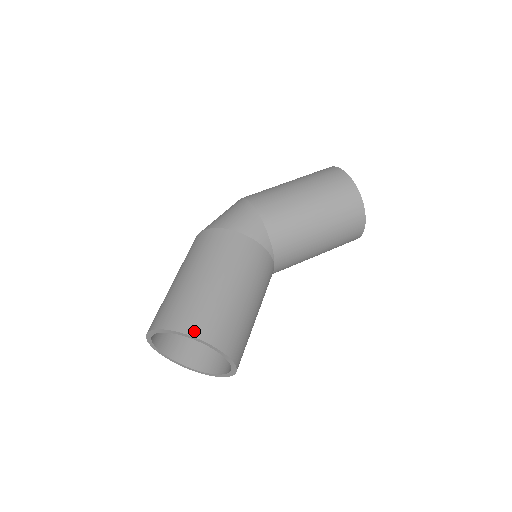
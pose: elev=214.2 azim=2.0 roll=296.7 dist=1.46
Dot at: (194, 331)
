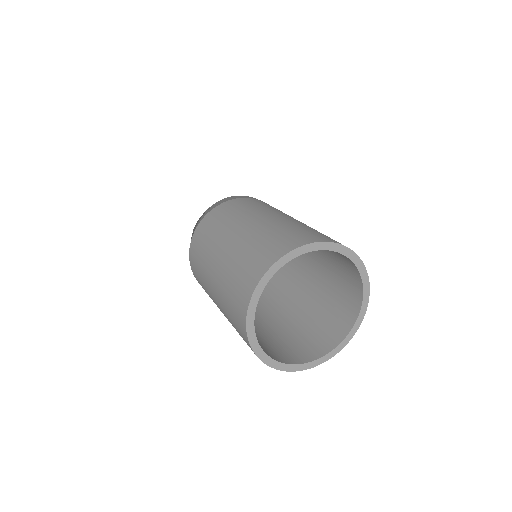
Dot at: (348, 248)
